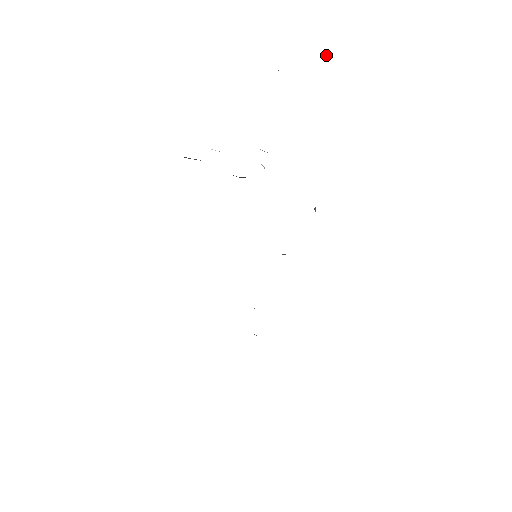
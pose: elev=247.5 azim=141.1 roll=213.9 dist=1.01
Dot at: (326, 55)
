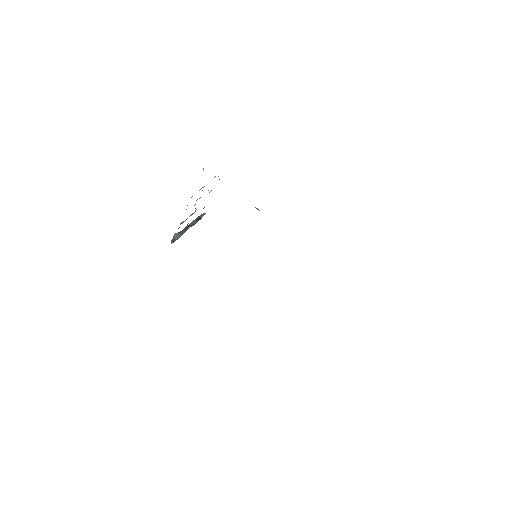
Dot at: (203, 170)
